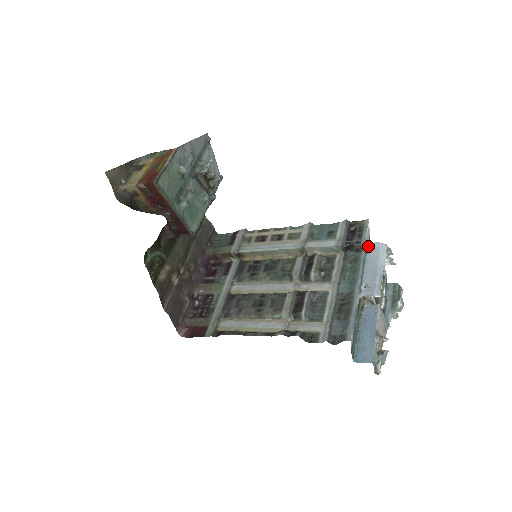
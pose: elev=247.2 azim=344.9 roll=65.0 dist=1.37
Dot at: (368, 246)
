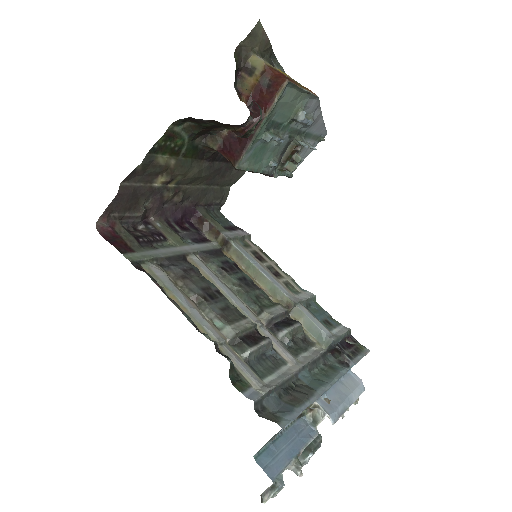
Dot at: (350, 371)
